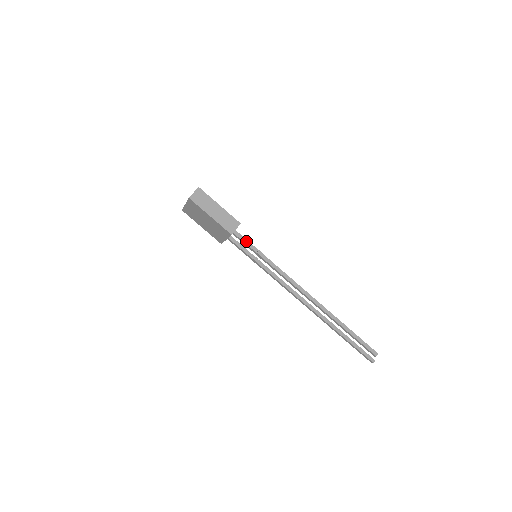
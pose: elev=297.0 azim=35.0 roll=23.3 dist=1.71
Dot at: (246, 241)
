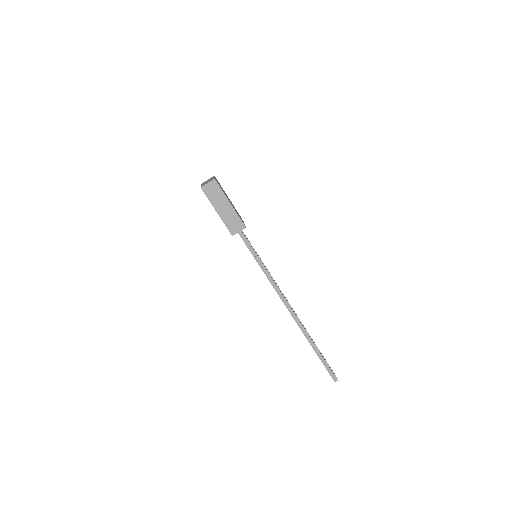
Dot at: (247, 243)
